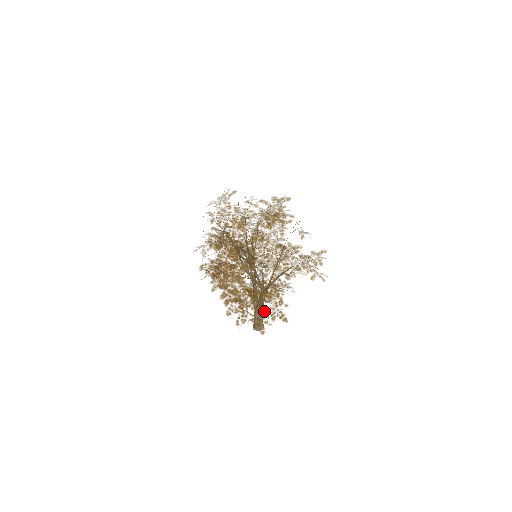
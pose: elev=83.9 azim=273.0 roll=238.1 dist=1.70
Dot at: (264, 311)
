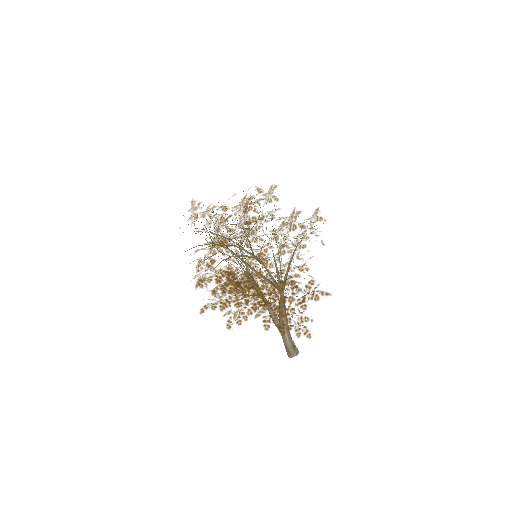
Dot at: (301, 300)
